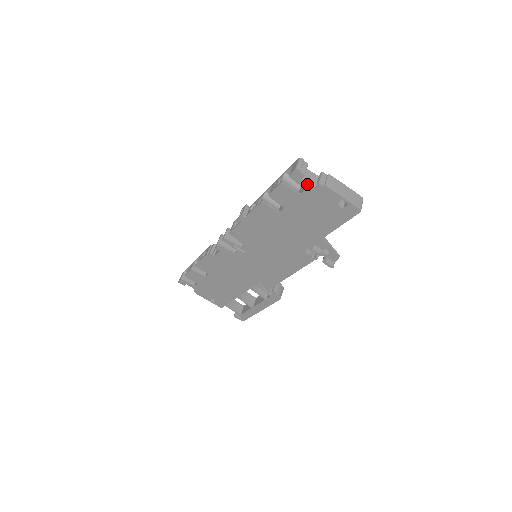
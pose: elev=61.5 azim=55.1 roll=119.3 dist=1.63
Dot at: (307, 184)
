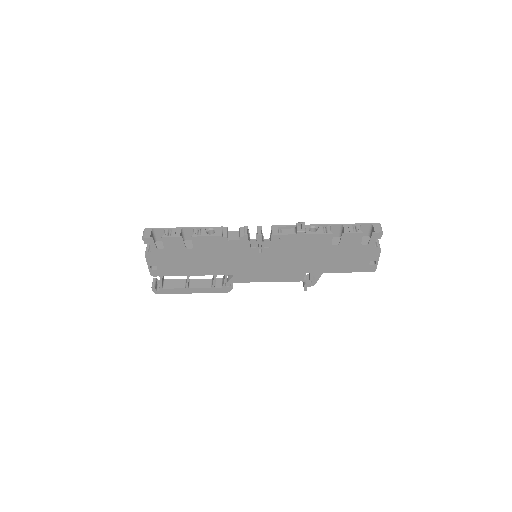
Dot at: (374, 243)
